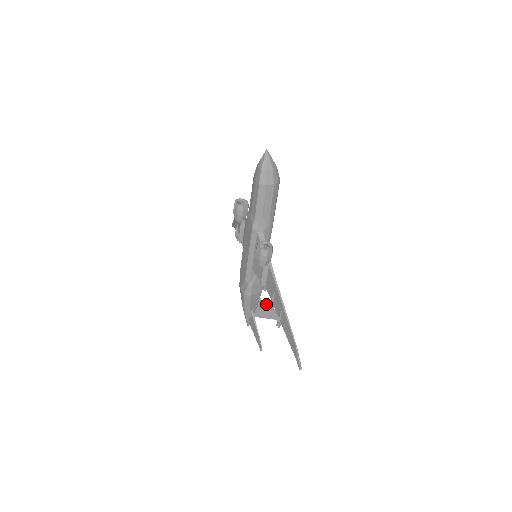
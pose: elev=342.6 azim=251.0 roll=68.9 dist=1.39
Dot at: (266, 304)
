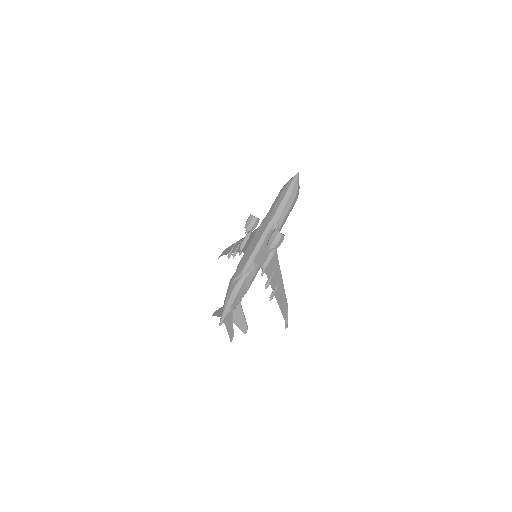
Dot at: (242, 309)
